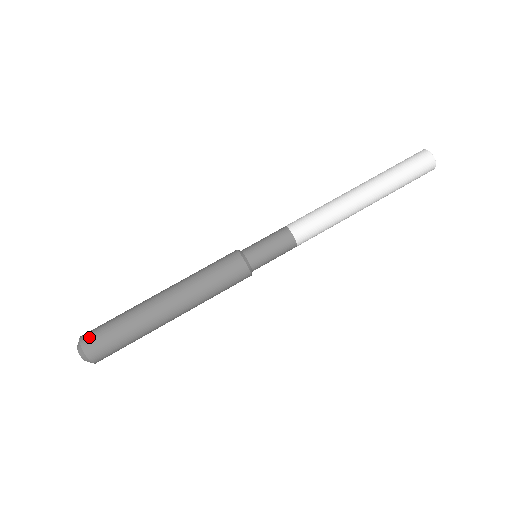
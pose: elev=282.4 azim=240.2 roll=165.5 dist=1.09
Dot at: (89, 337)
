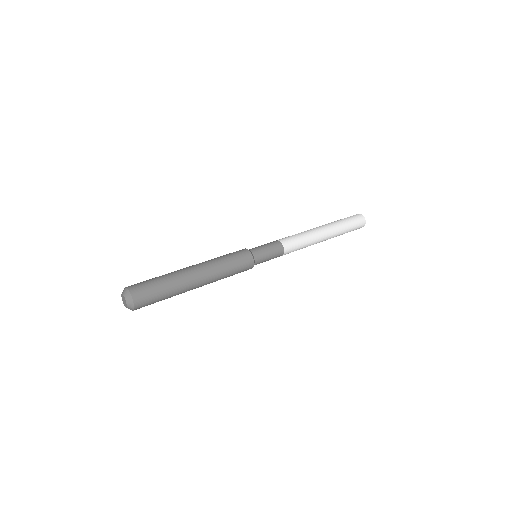
Dot at: occluded
